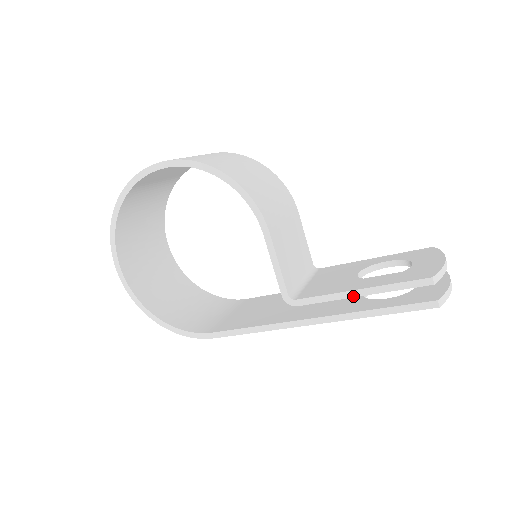
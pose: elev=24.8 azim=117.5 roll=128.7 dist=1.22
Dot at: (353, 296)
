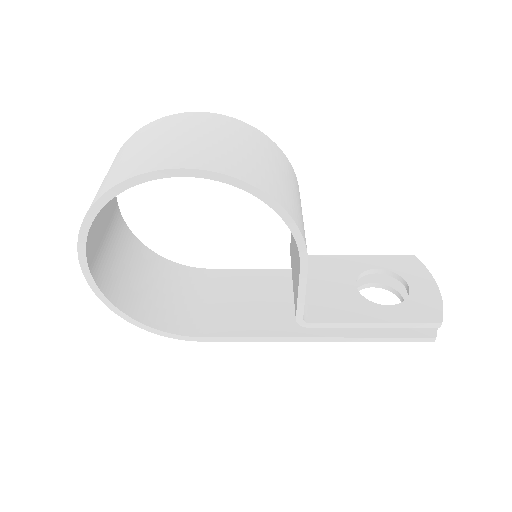
Dot at: (367, 327)
